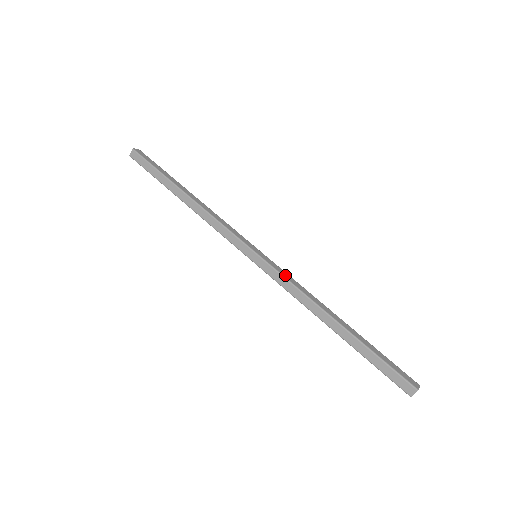
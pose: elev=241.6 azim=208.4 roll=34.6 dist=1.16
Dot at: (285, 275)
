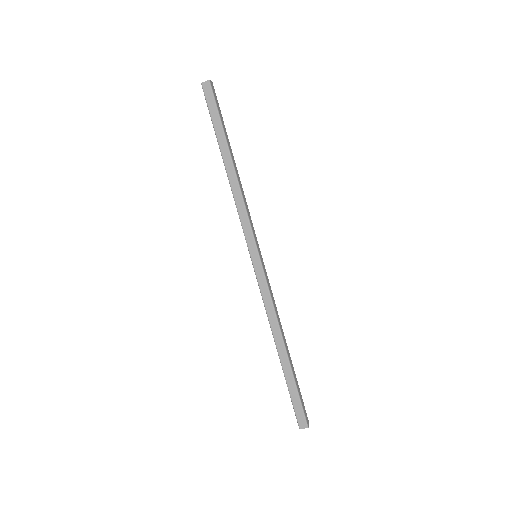
Dot at: (270, 288)
